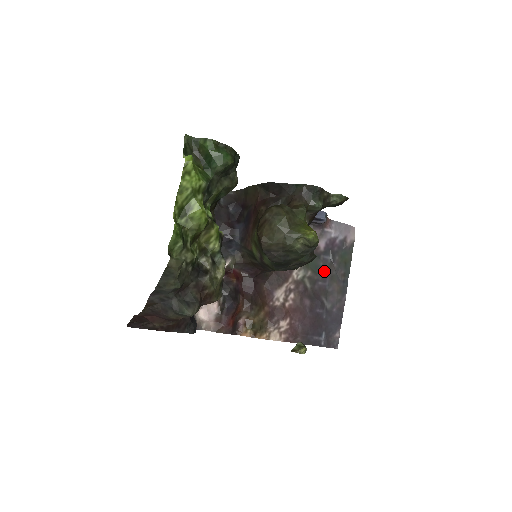
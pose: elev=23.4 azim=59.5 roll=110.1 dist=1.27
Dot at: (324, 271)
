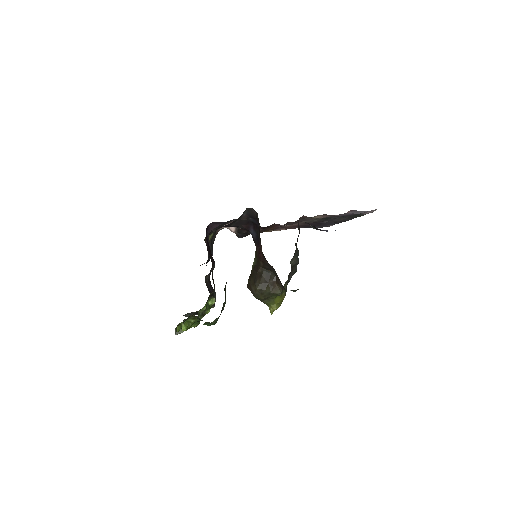
Dot at: occluded
